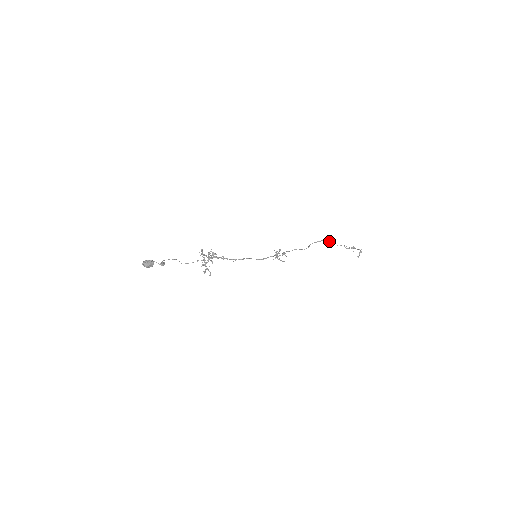
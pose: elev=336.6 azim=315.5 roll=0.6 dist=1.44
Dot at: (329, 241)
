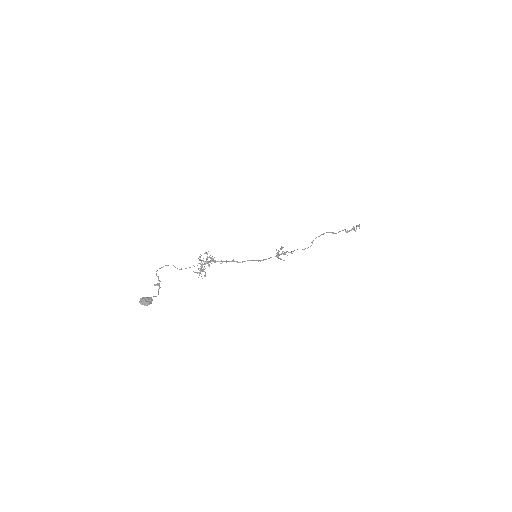
Dot at: (333, 232)
